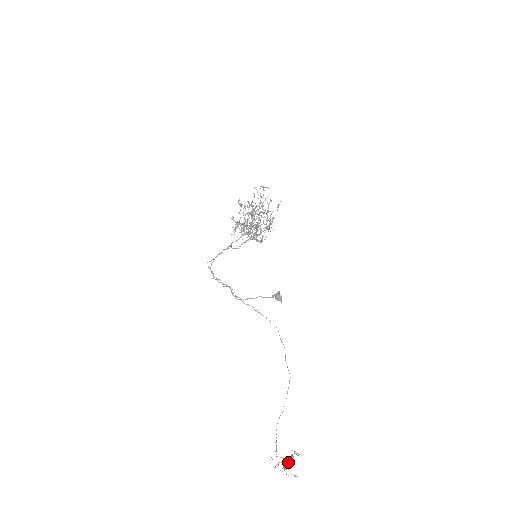
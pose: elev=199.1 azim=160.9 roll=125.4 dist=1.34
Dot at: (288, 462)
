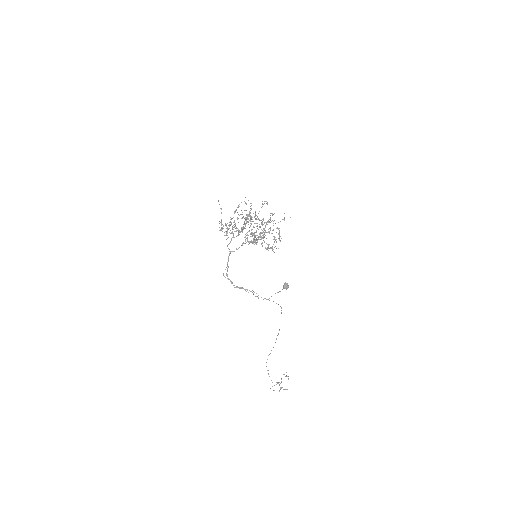
Dot at: occluded
